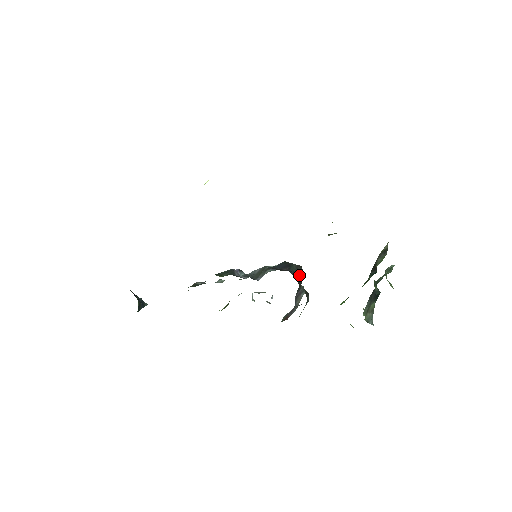
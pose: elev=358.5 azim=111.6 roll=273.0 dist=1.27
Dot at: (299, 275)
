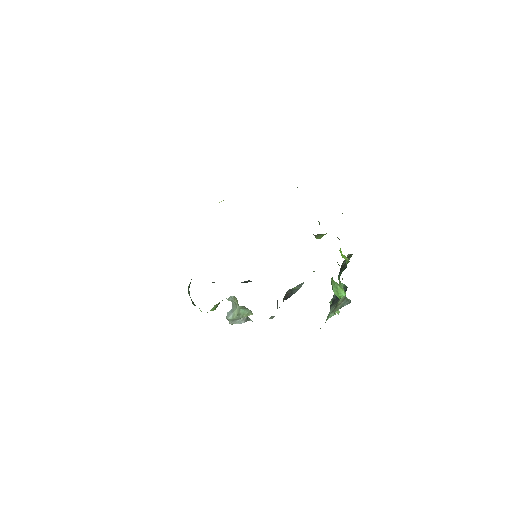
Dot at: occluded
